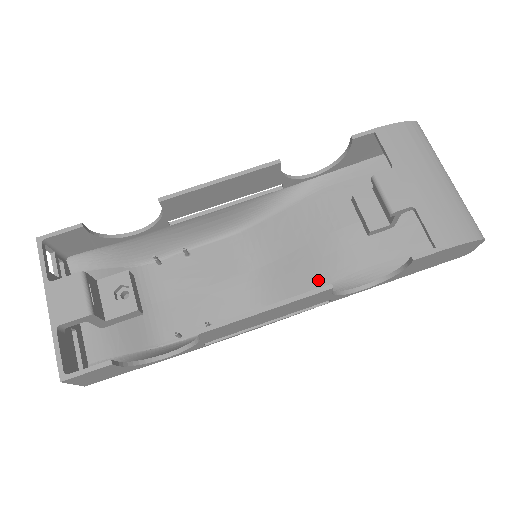
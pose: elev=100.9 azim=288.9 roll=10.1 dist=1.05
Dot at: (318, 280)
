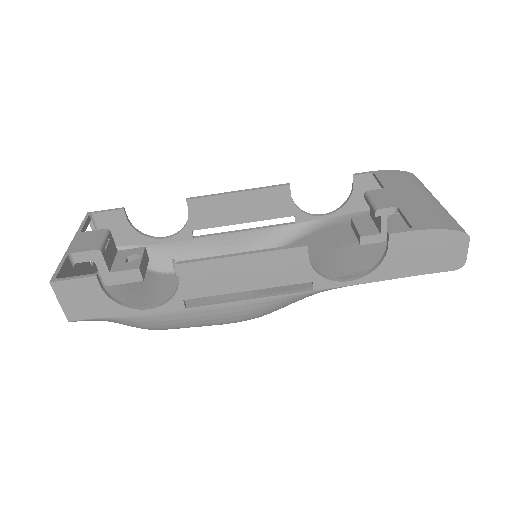
Dot at: (310, 284)
